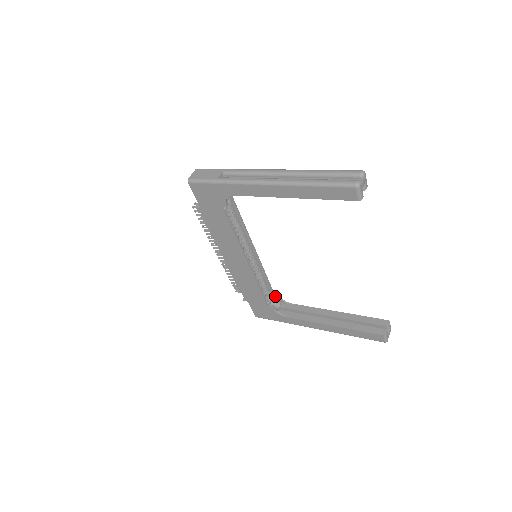
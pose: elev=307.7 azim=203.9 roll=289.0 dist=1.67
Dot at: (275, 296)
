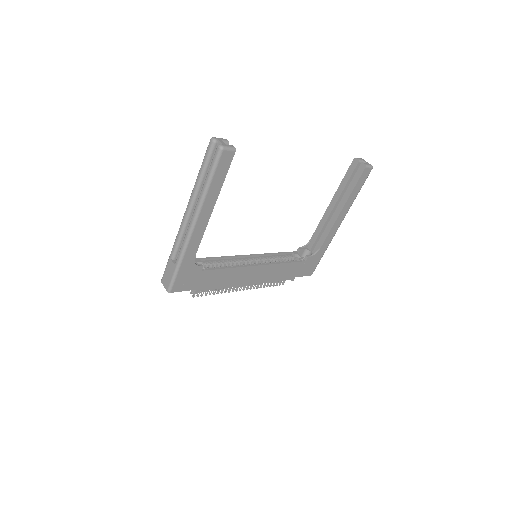
Dot at: (299, 252)
